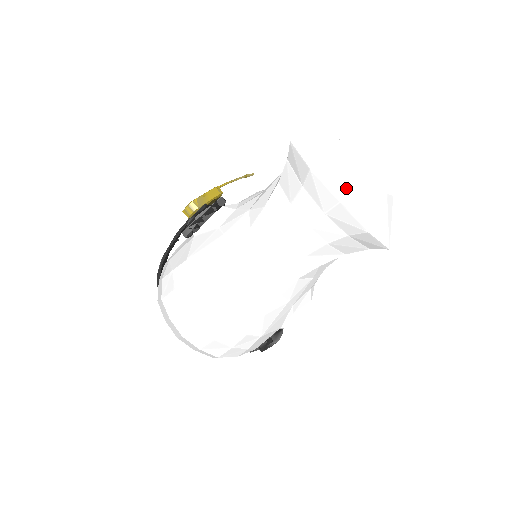
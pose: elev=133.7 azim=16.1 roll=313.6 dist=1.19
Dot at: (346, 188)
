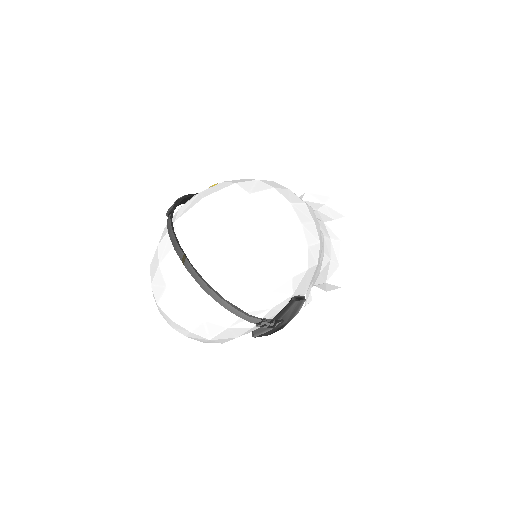
Dot at: occluded
